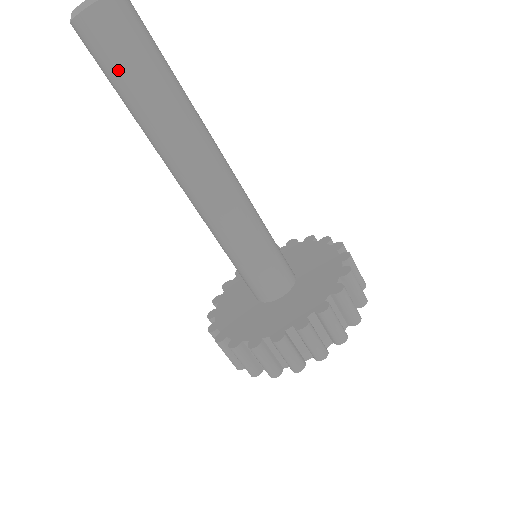
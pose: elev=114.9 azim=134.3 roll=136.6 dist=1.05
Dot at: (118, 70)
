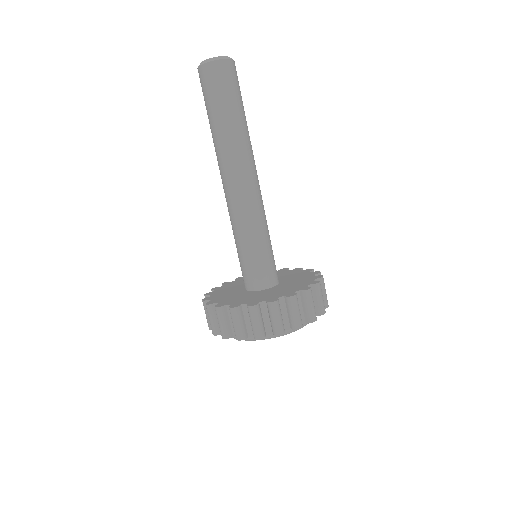
Dot at: (210, 101)
